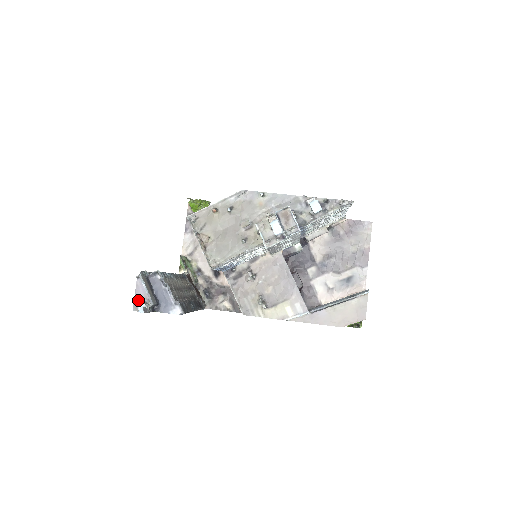
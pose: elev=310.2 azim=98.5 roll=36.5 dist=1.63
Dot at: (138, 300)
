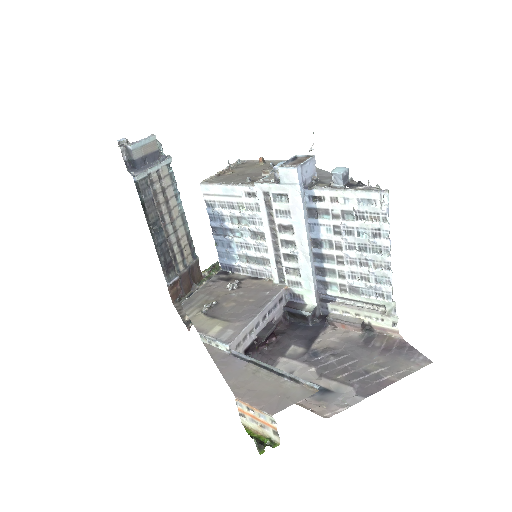
Dot at: occluded
